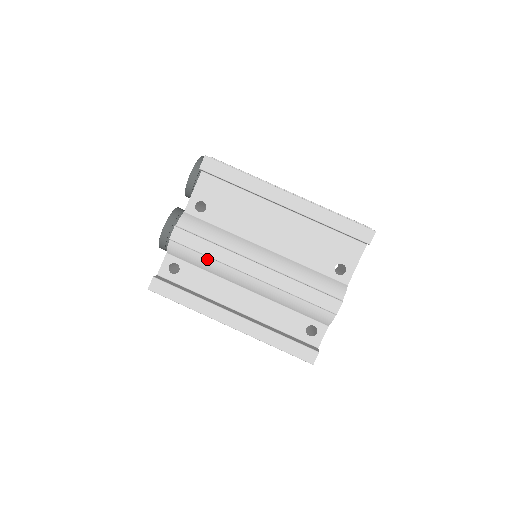
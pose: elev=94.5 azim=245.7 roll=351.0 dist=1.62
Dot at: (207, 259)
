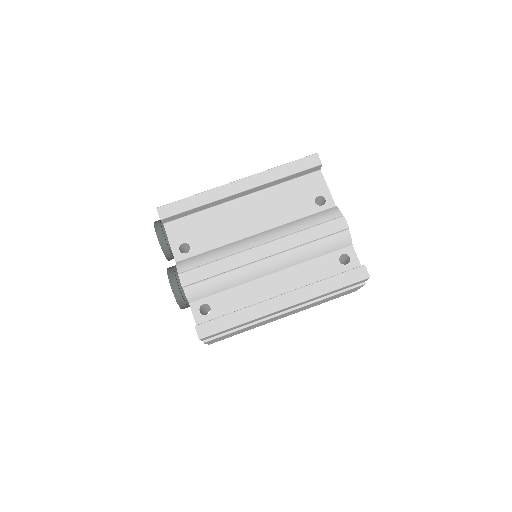
Dot at: (223, 277)
